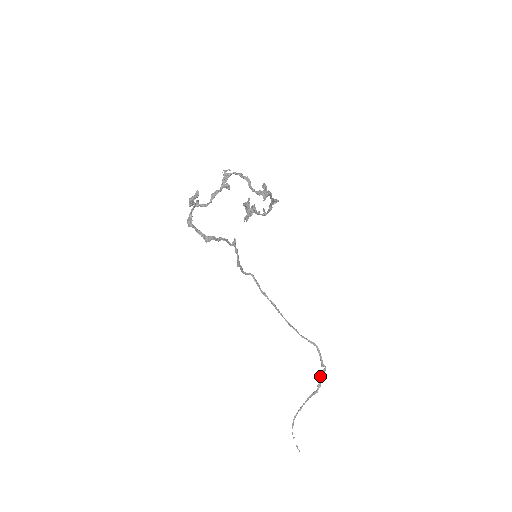
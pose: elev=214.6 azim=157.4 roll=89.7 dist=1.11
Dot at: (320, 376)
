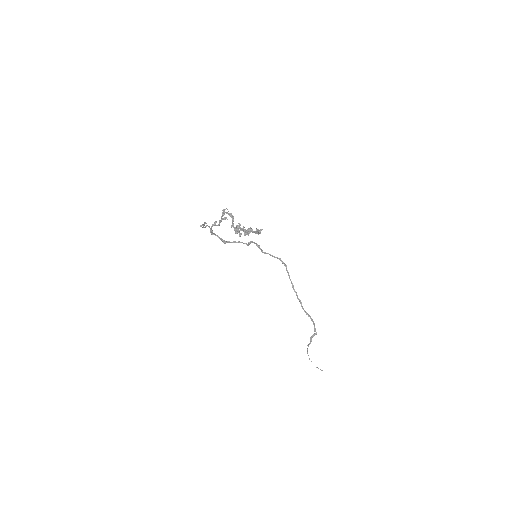
Dot at: (311, 336)
